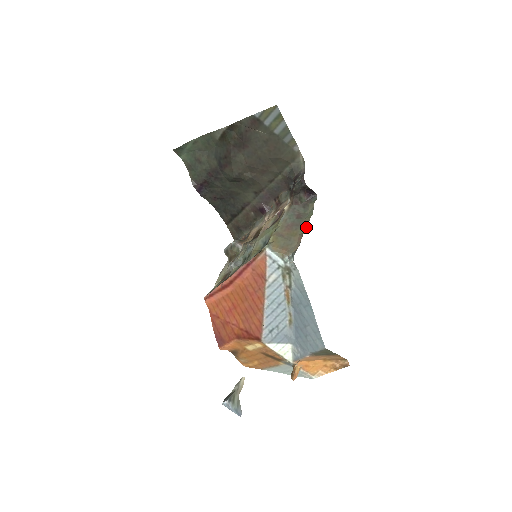
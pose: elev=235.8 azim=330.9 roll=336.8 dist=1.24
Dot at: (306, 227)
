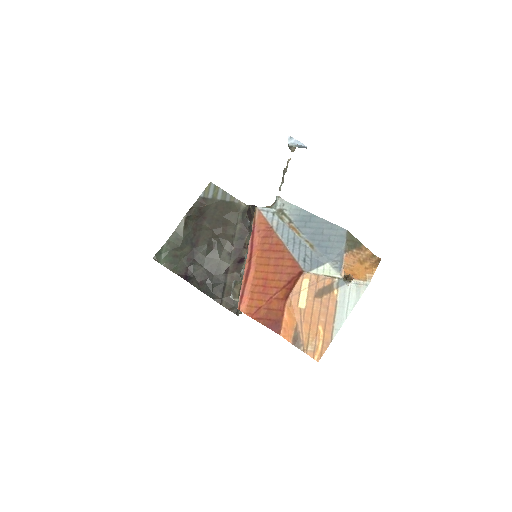
Dot at: occluded
